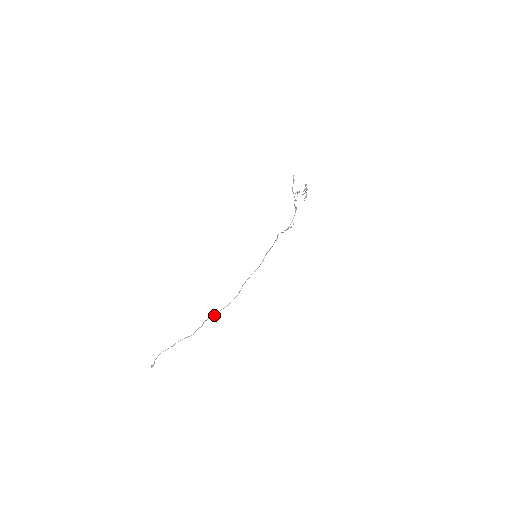
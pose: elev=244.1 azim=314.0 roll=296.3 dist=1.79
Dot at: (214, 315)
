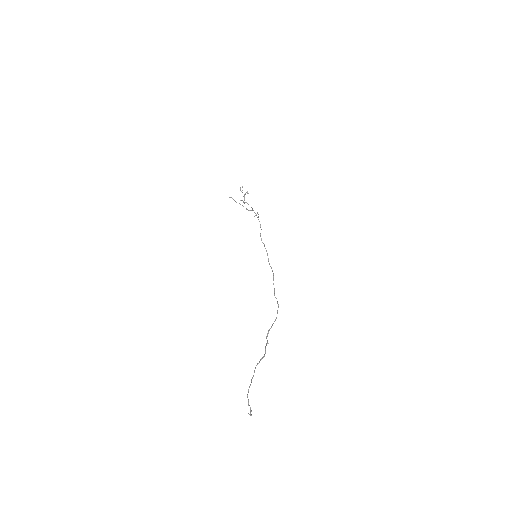
Dot at: (271, 327)
